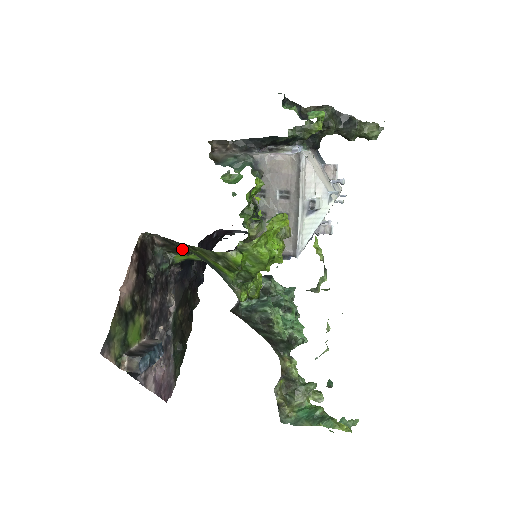
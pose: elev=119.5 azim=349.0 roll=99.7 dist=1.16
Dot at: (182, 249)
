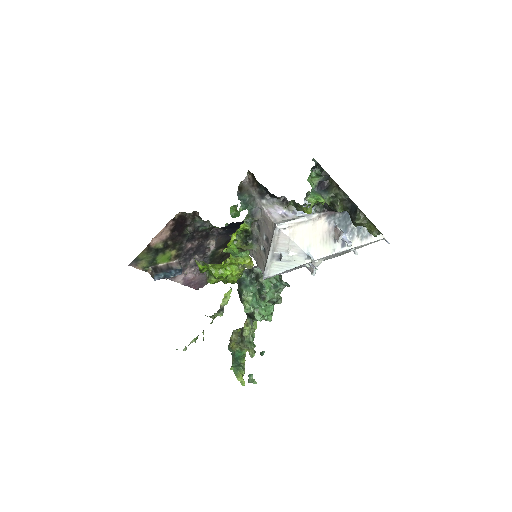
Dot at: occluded
